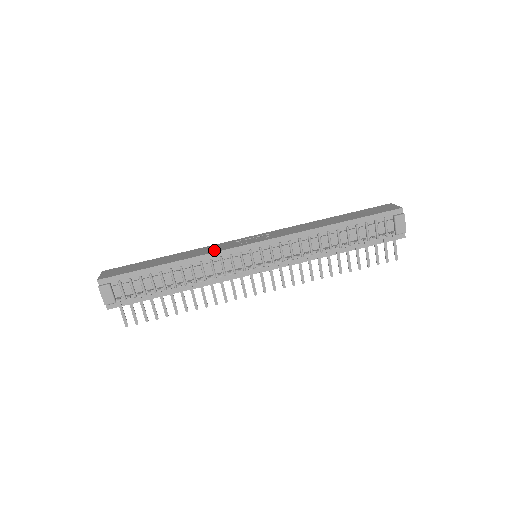
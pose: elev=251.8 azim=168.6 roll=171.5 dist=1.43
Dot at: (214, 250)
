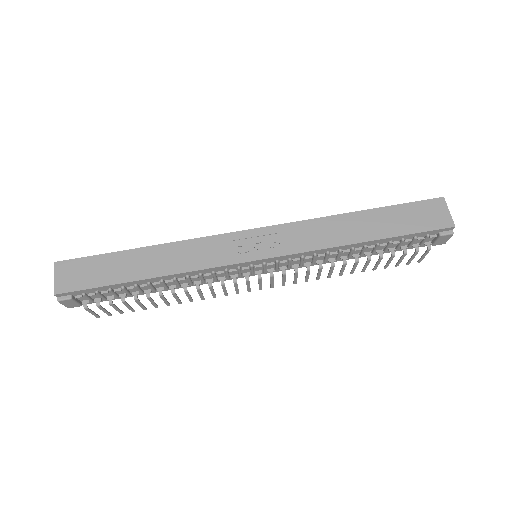
Dot at: (205, 262)
